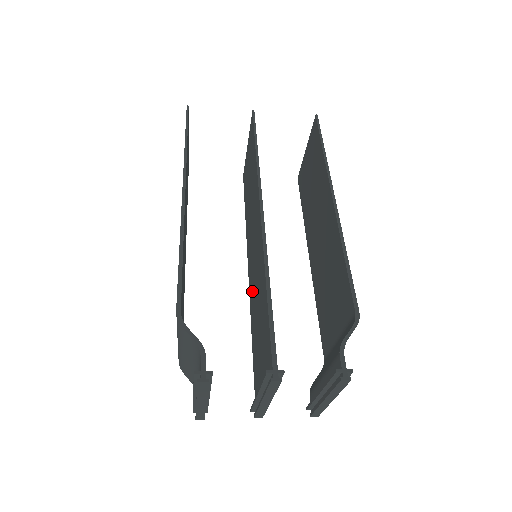
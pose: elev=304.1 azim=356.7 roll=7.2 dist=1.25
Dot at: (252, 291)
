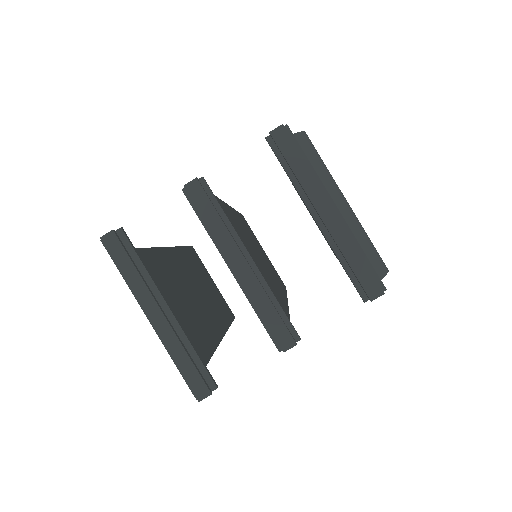
Dot at: occluded
